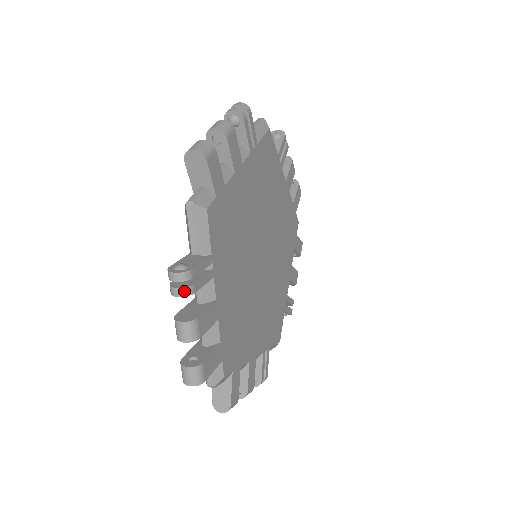
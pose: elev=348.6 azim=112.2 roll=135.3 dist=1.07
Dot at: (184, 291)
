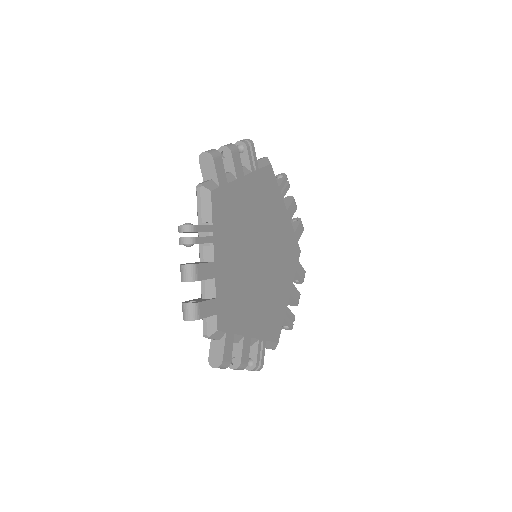
Dot at: (188, 240)
